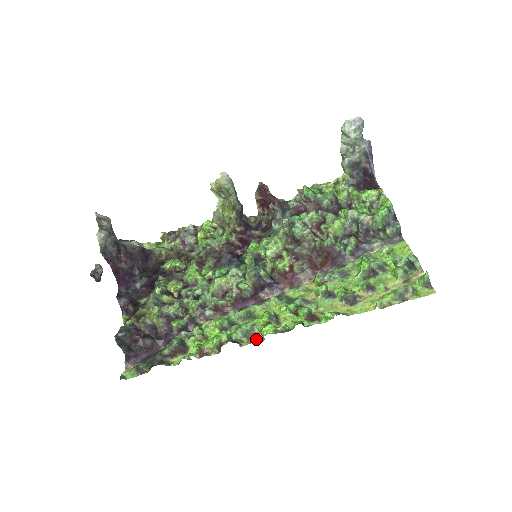
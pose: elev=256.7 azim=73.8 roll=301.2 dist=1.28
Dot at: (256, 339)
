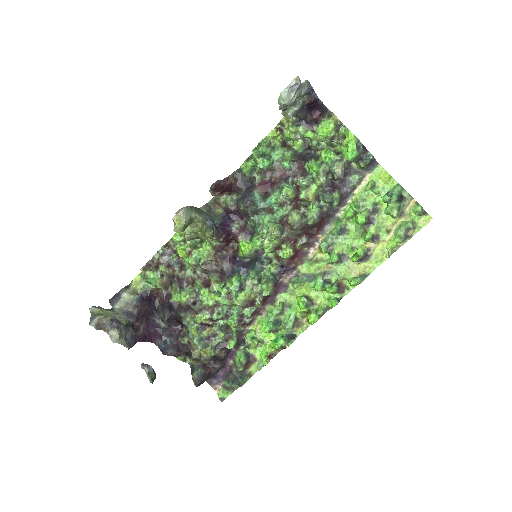
Dot at: (304, 325)
